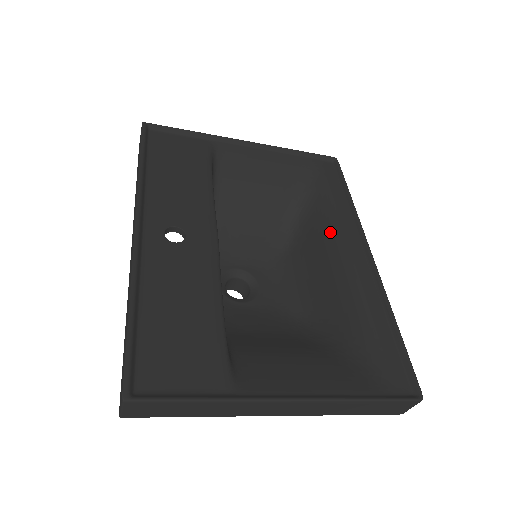
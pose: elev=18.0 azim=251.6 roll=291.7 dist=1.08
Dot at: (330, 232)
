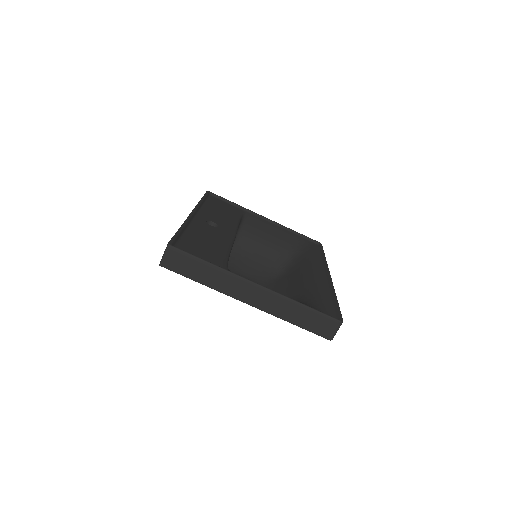
Dot at: (307, 265)
